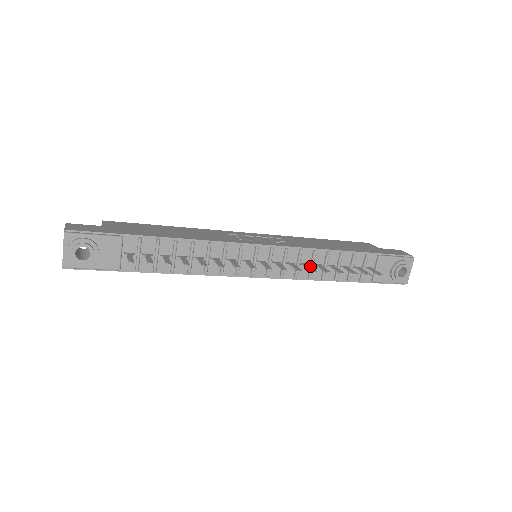
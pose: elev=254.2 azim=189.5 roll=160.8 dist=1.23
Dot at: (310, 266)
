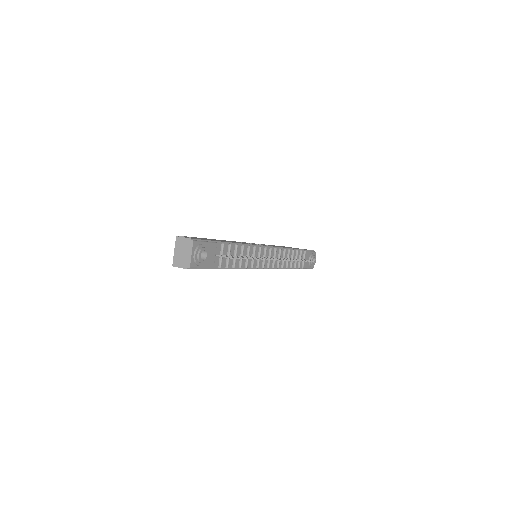
Dot at: occluded
